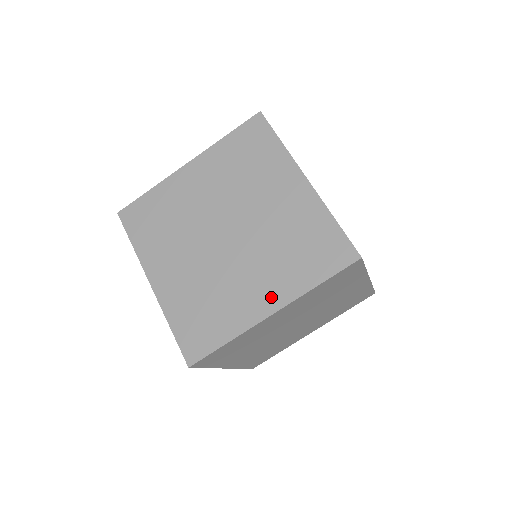
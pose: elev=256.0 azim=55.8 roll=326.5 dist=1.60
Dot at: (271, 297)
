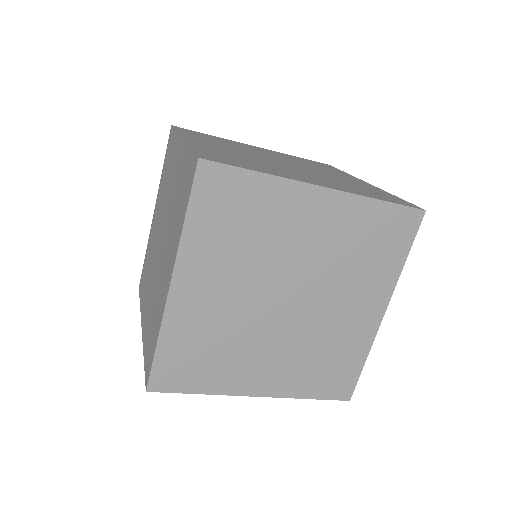
Dot at: (169, 269)
